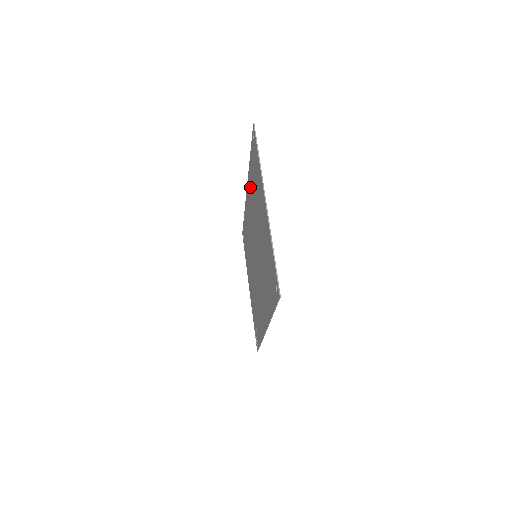
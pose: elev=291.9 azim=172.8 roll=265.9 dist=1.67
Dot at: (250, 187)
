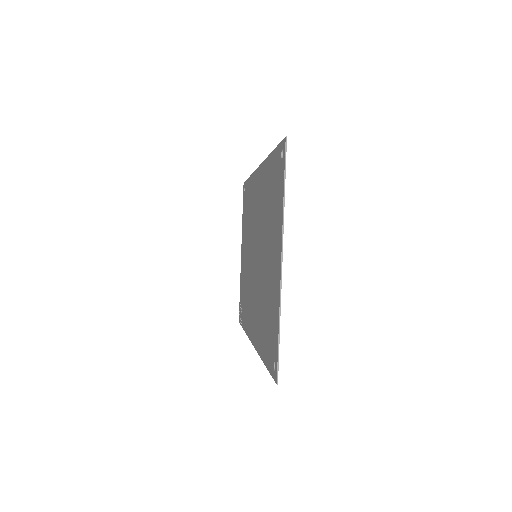
Dot at: (264, 181)
